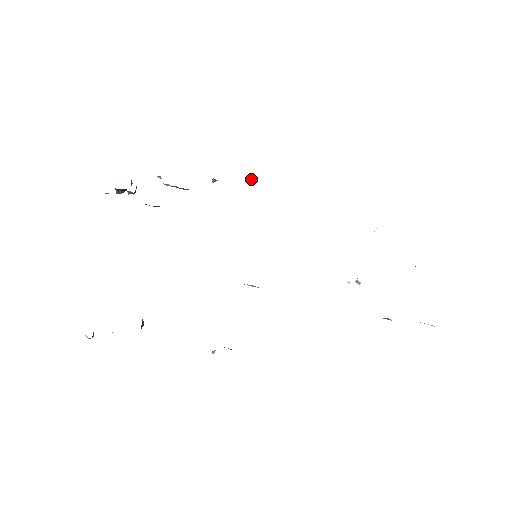
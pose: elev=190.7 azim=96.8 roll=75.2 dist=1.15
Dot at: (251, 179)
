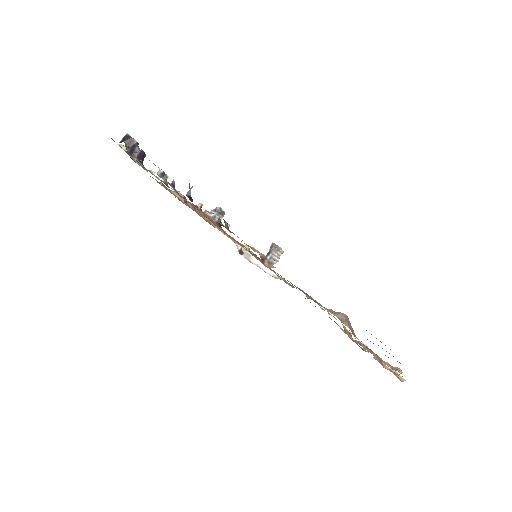
Dot at: occluded
